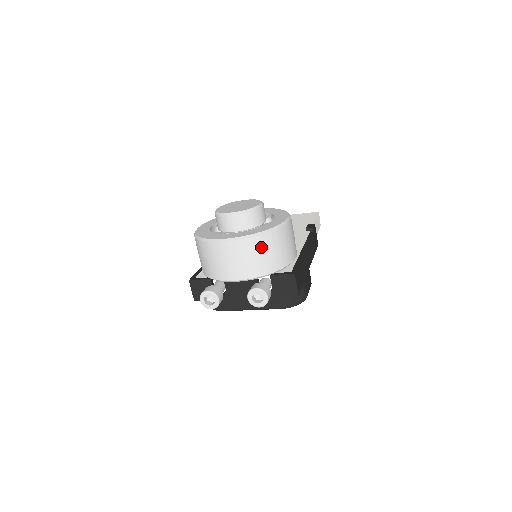
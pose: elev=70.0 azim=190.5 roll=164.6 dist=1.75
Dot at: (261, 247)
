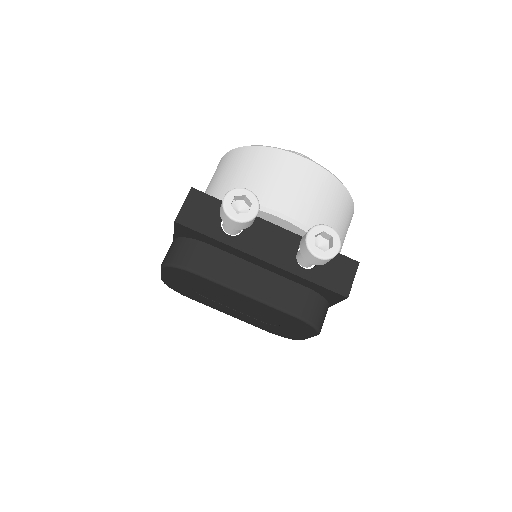
Dot at: (337, 200)
